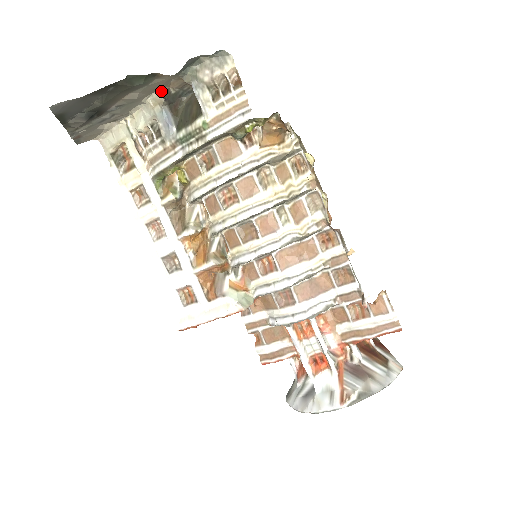
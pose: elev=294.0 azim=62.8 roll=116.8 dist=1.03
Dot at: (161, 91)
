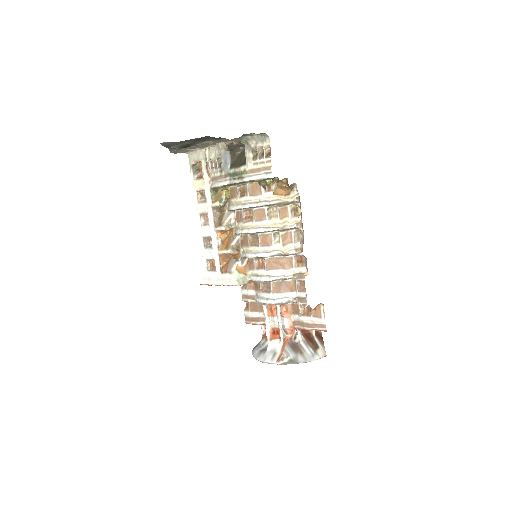
Dot at: (227, 143)
